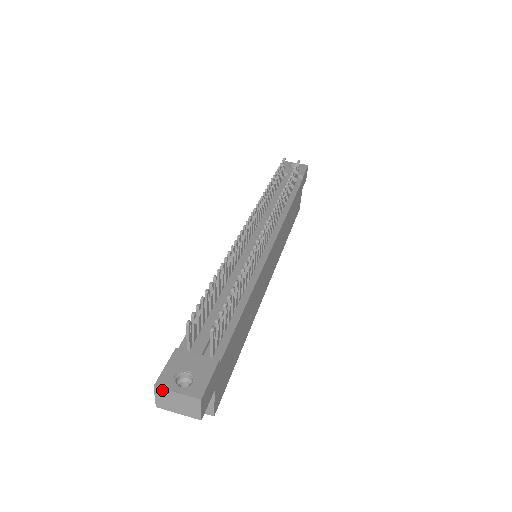
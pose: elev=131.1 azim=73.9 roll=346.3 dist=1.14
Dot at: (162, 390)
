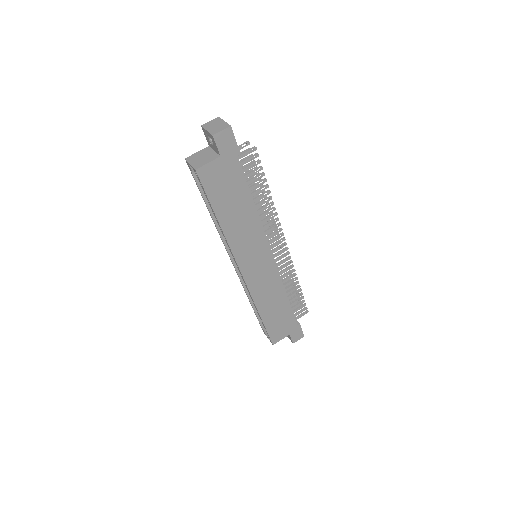
Dot at: (219, 119)
